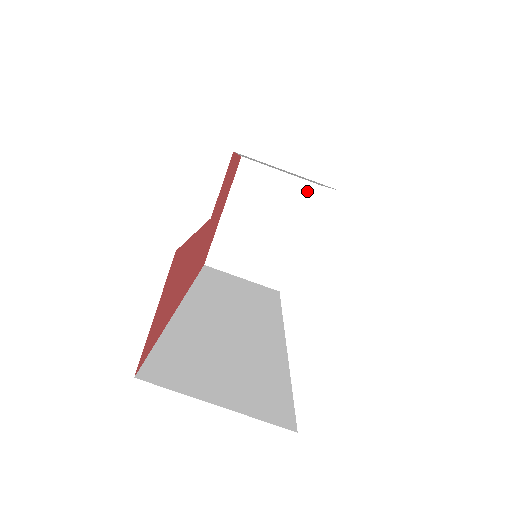
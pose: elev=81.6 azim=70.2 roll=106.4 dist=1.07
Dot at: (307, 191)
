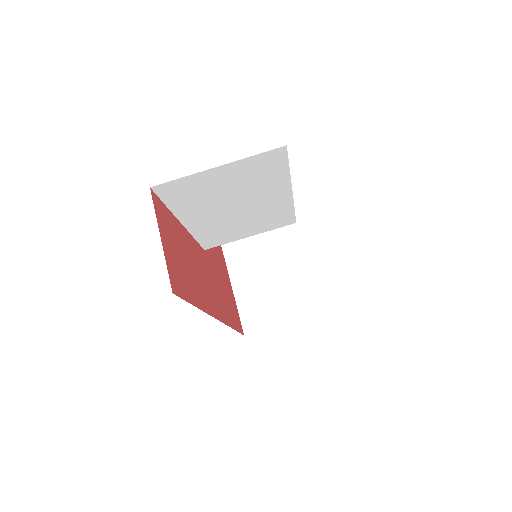
Dot at: (282, 228)
